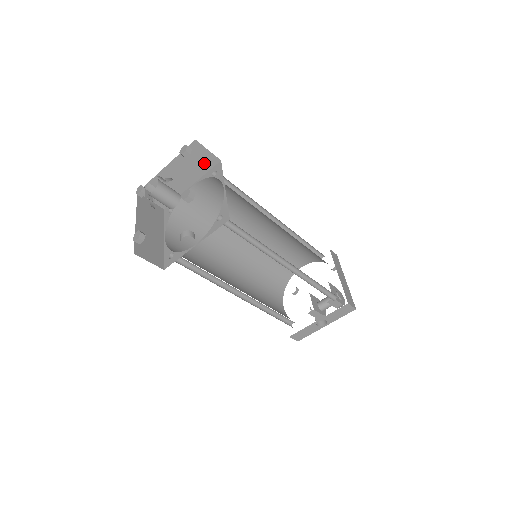
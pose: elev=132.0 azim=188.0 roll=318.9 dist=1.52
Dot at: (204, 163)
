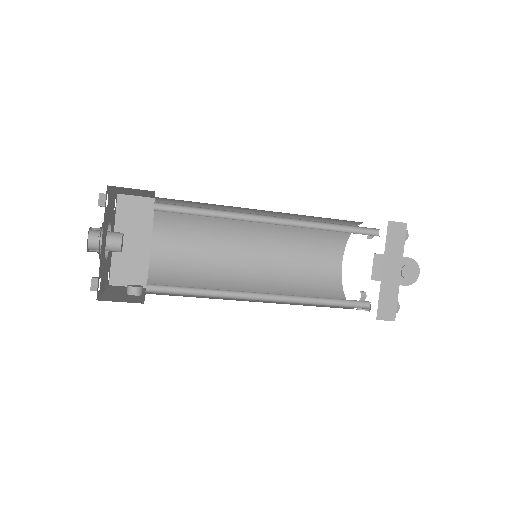
Dot at: (142, 191)
